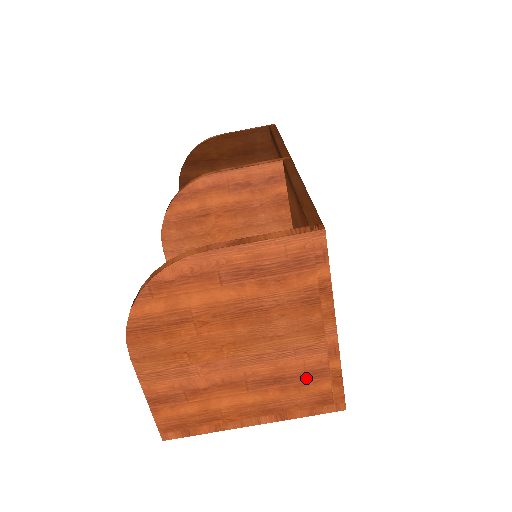
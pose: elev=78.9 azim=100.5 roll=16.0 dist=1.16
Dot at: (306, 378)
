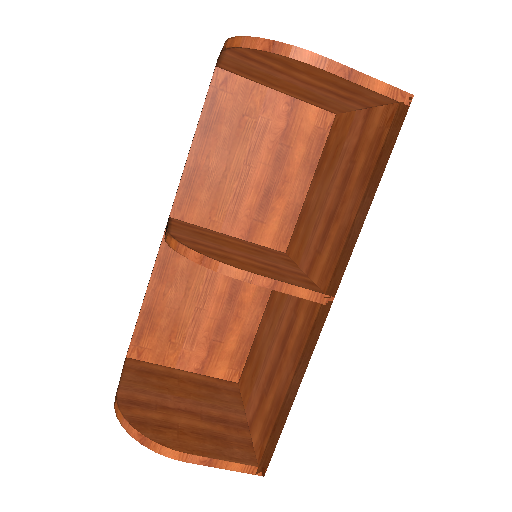
Dot at: occluded
